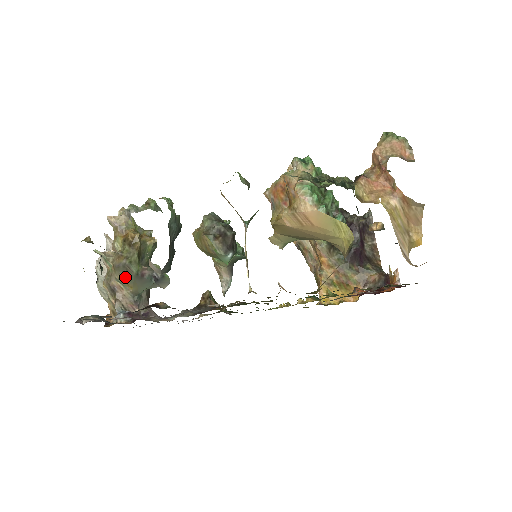
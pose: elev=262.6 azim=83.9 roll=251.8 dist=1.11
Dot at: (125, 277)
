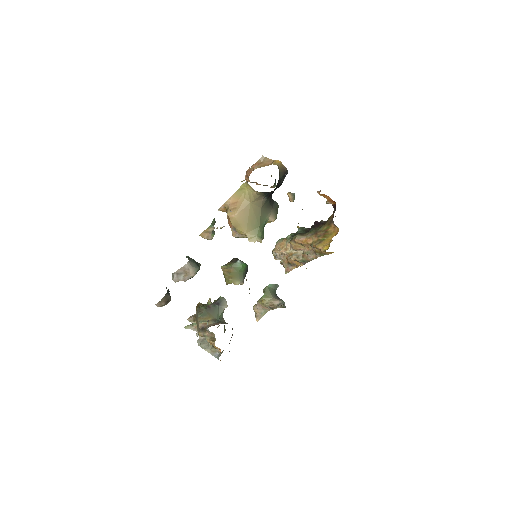
Dot at: (202, 316)
